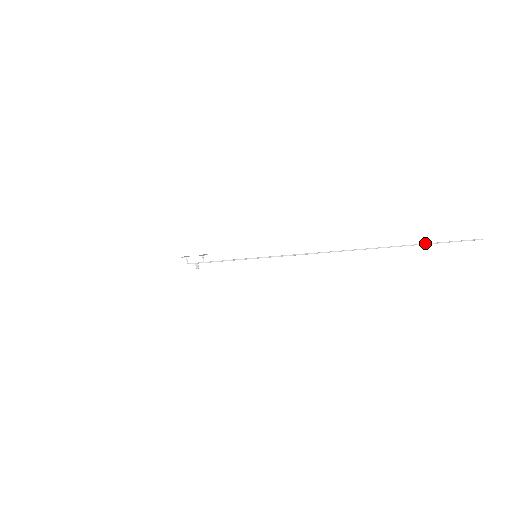
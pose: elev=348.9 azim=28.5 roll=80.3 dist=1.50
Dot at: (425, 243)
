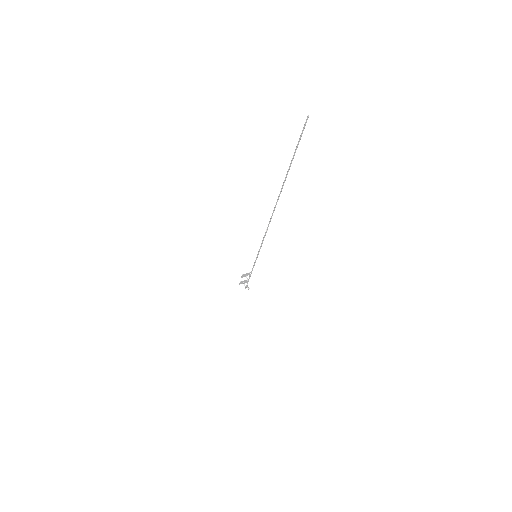
Dot at: (292, 159)
